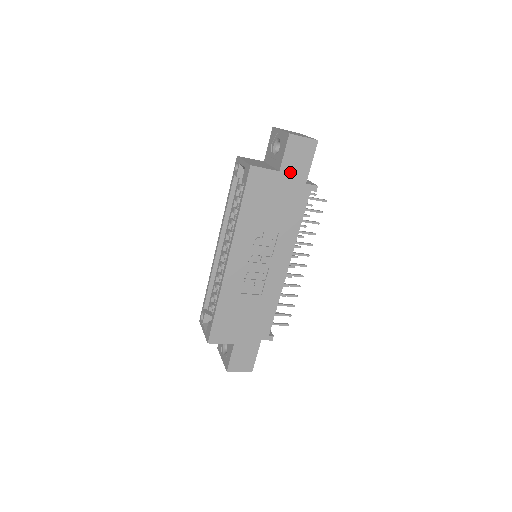
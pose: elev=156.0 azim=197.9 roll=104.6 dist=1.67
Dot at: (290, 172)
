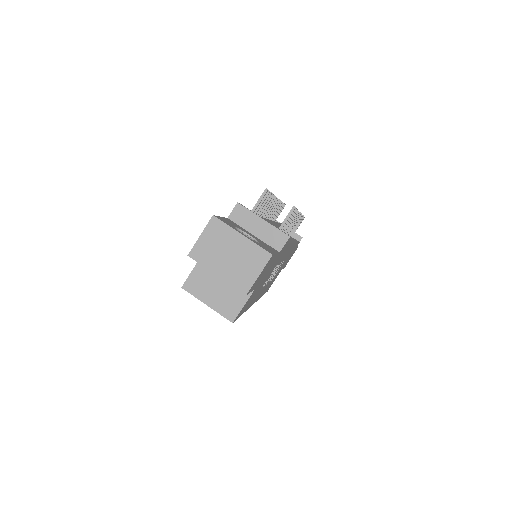
Dot at: (263, 276)
